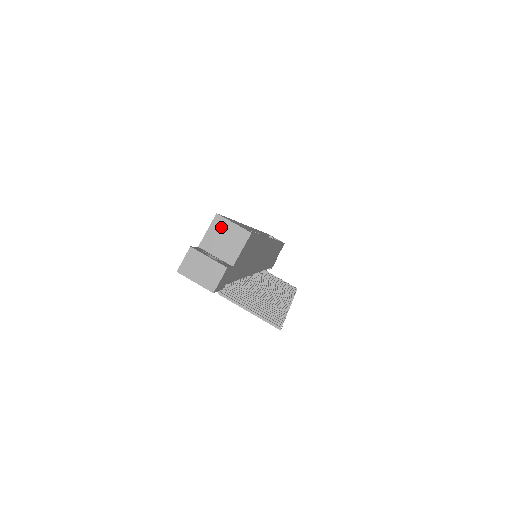
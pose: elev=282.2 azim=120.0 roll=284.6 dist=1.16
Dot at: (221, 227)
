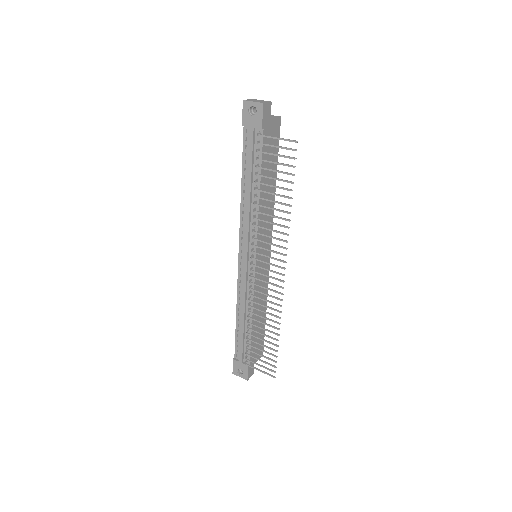
Dot at: occluded
